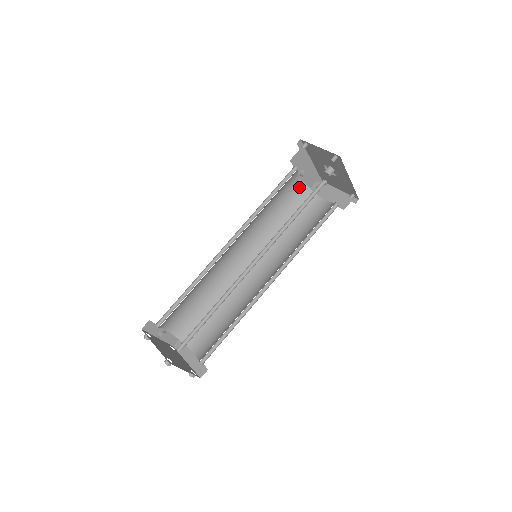
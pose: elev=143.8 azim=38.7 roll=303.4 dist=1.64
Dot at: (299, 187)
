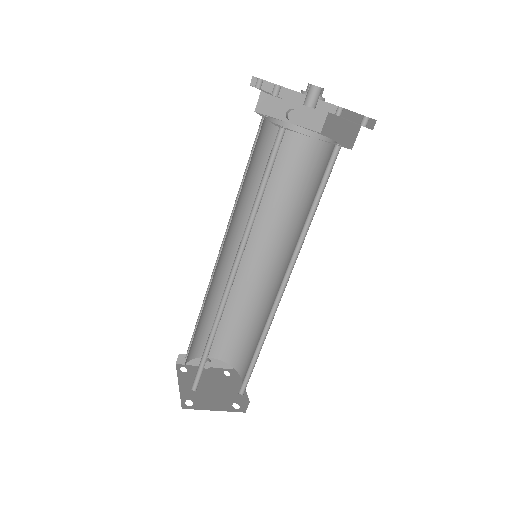
Dot at: (297, 136)
